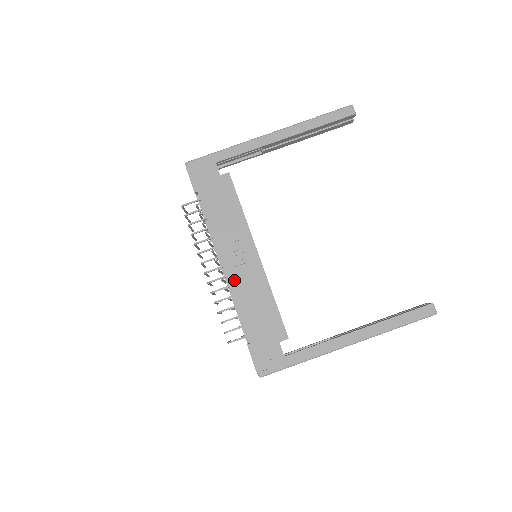
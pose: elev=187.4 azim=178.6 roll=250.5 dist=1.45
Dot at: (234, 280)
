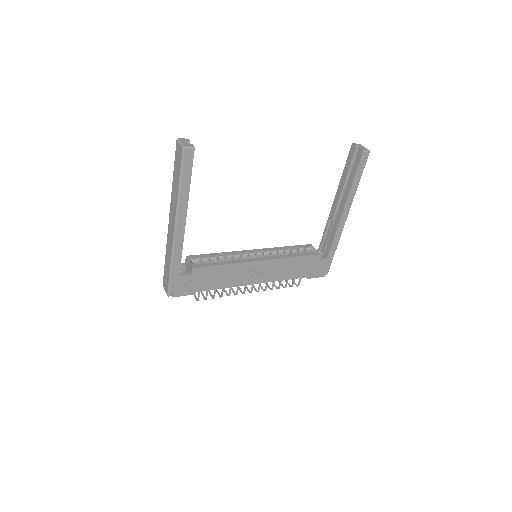
Dot at: (268, 279)
